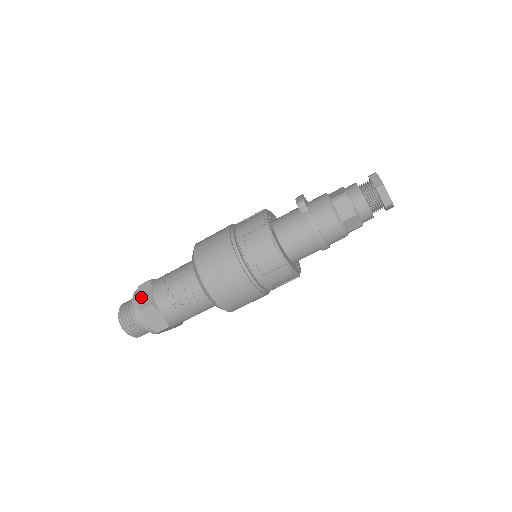
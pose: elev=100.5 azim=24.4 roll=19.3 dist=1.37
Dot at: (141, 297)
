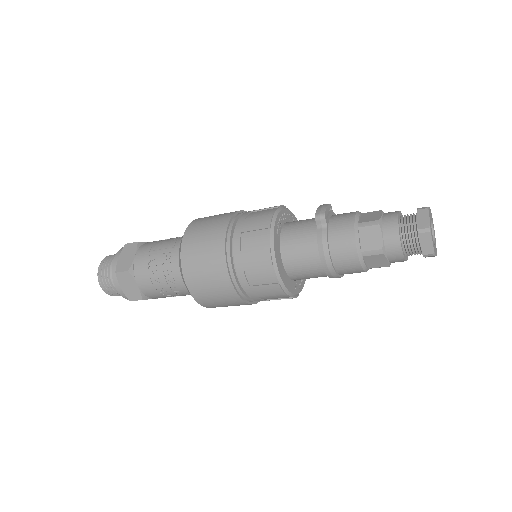
Dot at: (122, 258)
